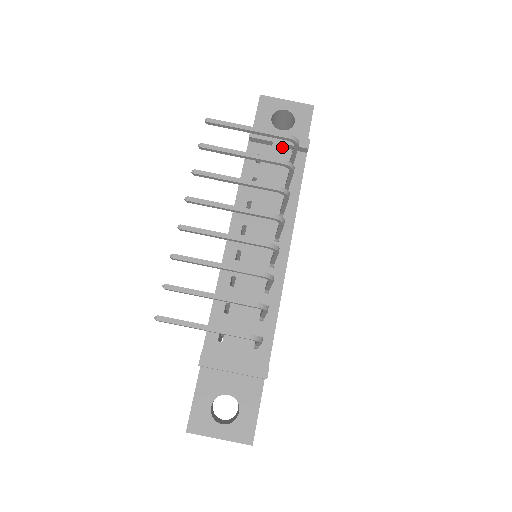
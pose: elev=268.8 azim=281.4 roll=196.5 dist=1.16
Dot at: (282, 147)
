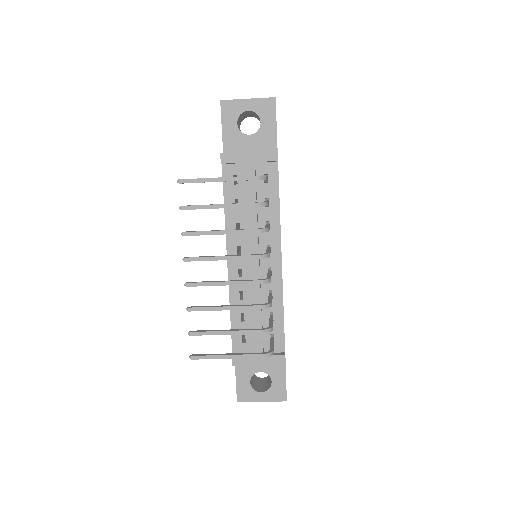
Dot at: (253, 166)
